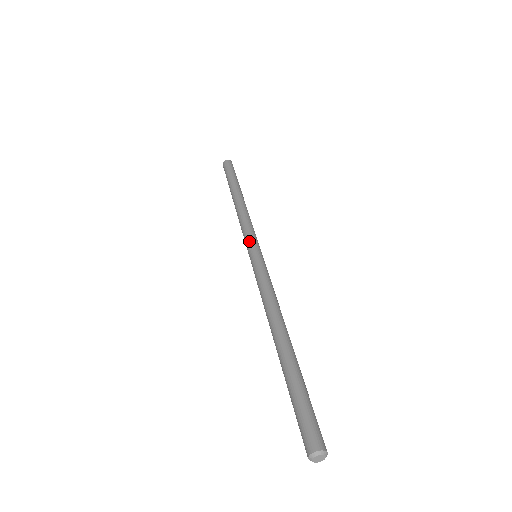
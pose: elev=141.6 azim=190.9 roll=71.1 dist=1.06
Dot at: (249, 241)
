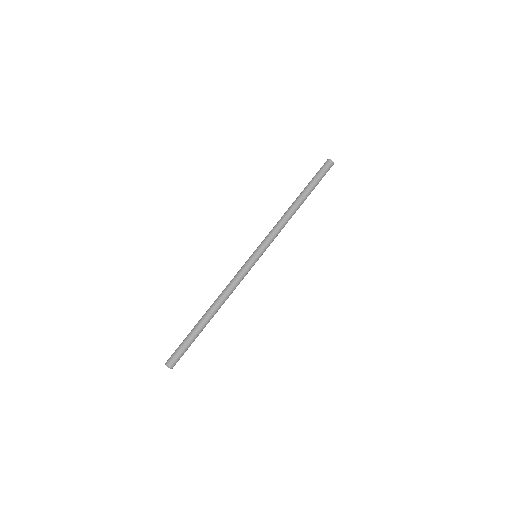
Dot at: (259, 245)
